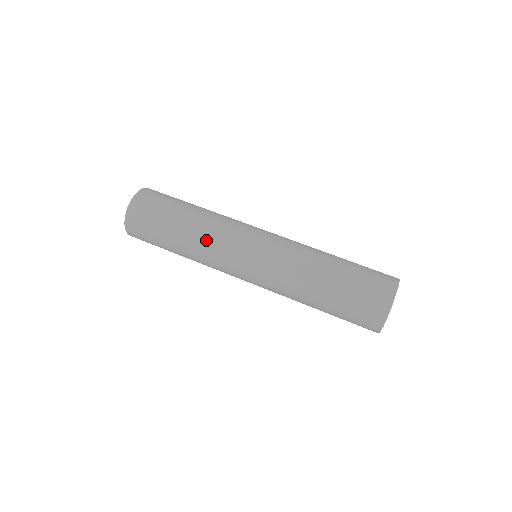
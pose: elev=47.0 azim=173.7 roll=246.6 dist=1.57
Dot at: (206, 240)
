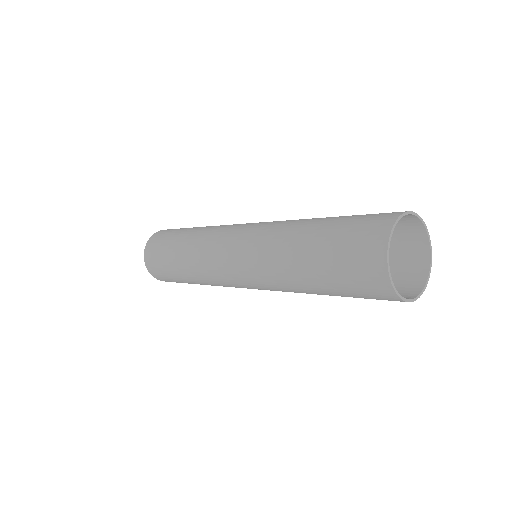
Dot at: (205, 232)
